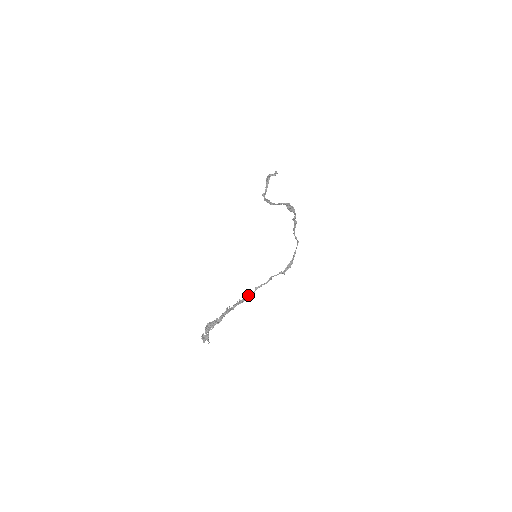
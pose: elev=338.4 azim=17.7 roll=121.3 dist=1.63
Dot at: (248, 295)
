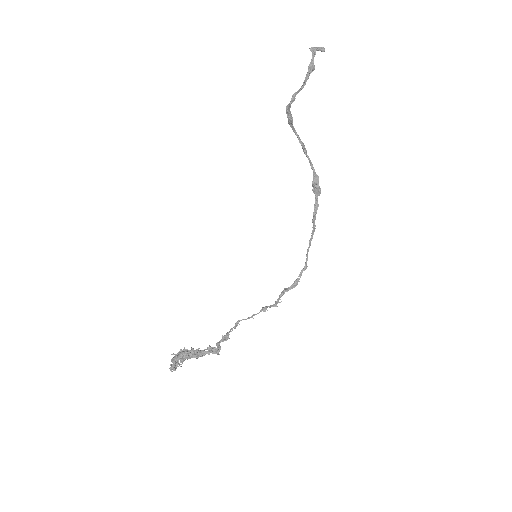
Dot at: (237, 325)
